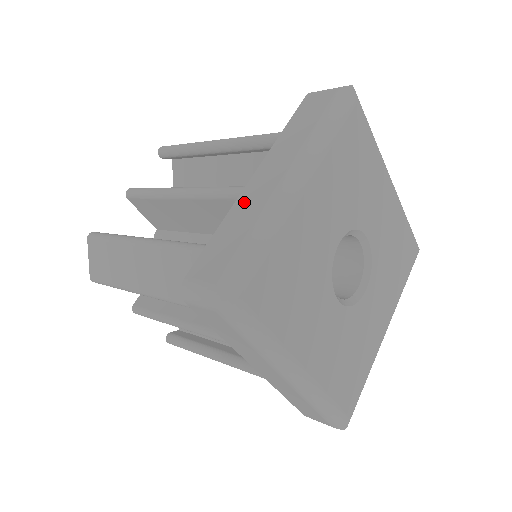
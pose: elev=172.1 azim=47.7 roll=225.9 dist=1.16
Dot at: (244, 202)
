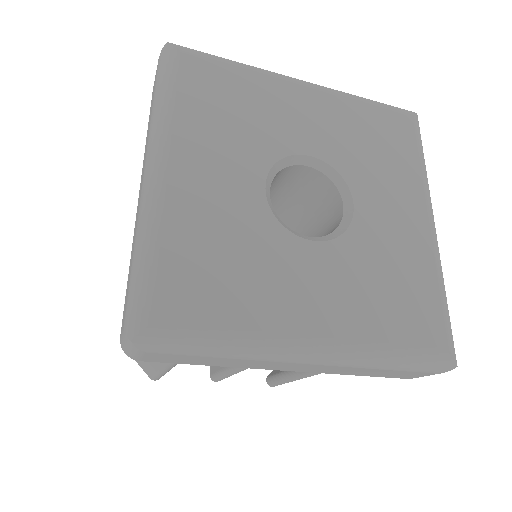
Dot at: occluded
